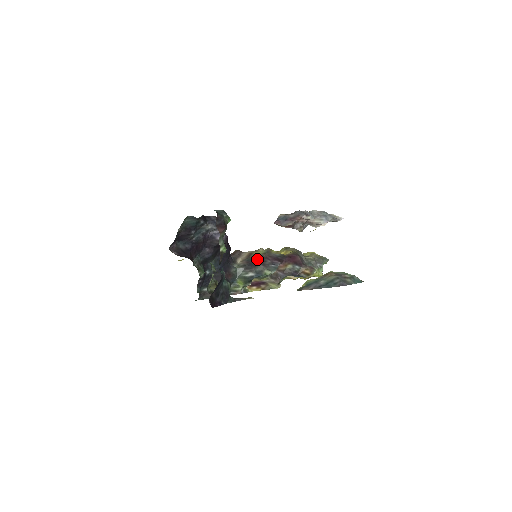
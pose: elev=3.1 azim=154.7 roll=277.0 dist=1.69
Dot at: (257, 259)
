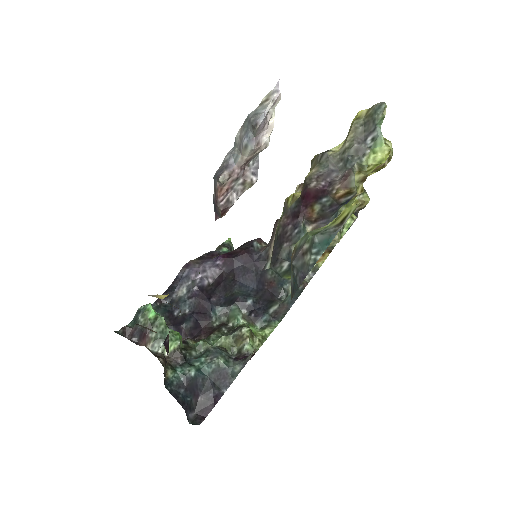
Dot at: (277, 238)
